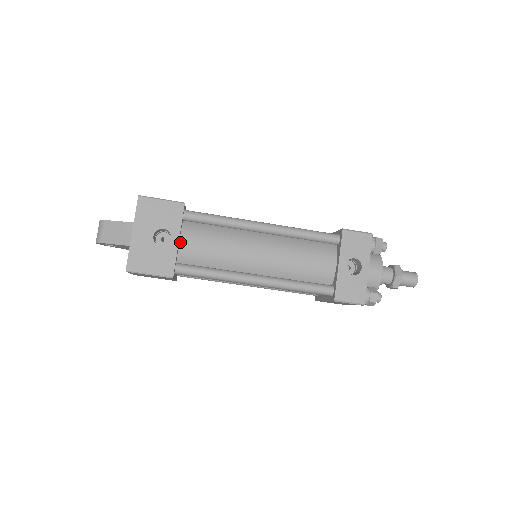
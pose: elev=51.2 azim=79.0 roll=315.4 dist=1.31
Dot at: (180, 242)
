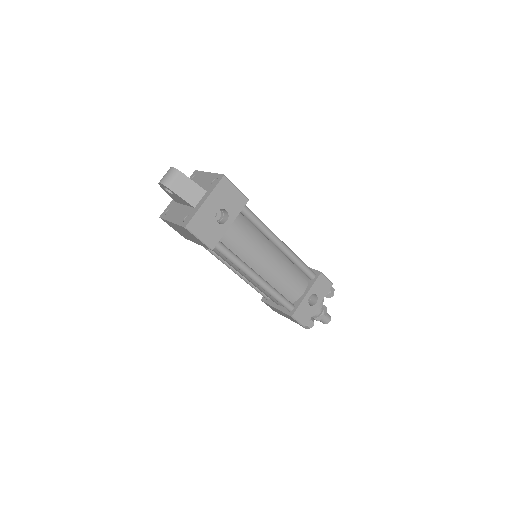
Dot at: (228, 225)
